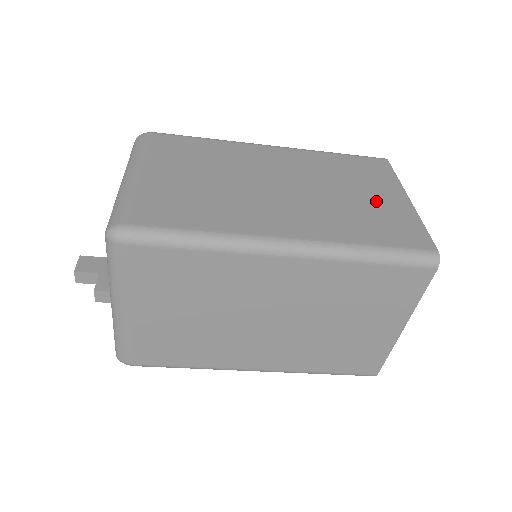
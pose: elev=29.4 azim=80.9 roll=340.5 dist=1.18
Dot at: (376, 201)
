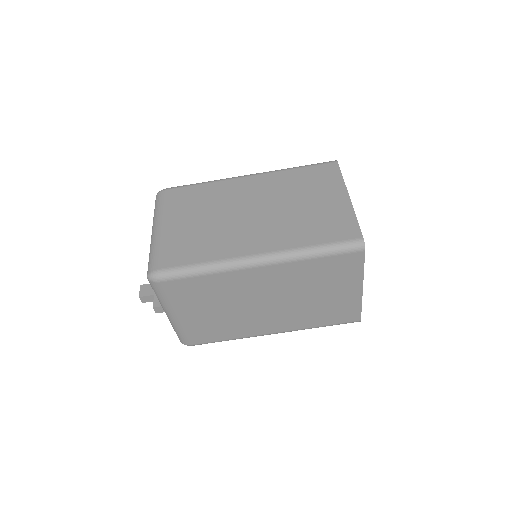
Dot at: (323, 206)
